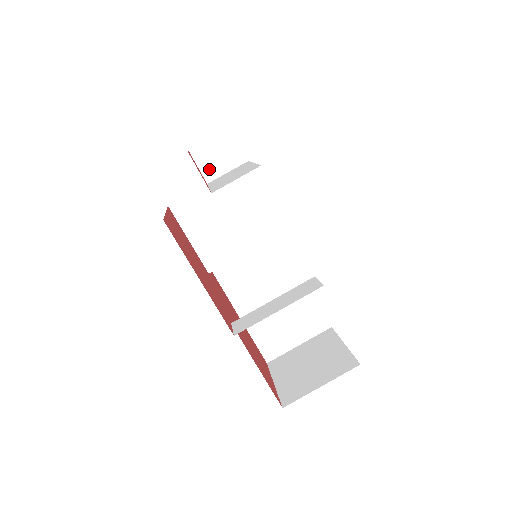
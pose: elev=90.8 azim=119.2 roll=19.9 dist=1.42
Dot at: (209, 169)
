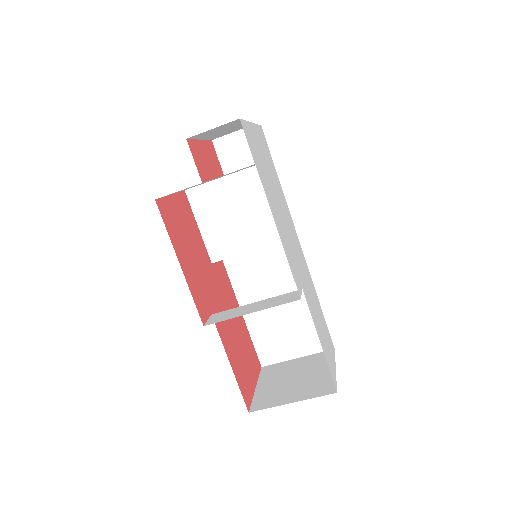
Dot at: (228, 162)
